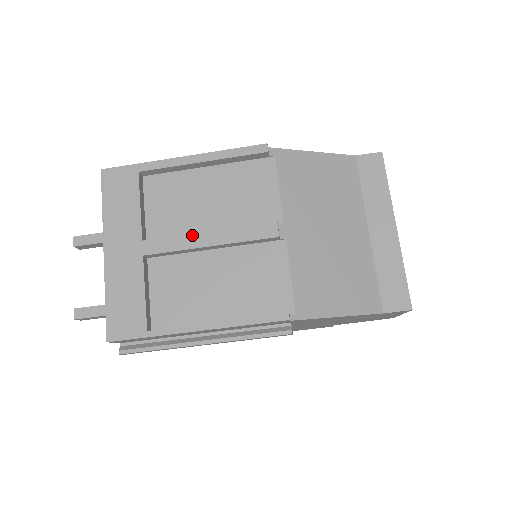
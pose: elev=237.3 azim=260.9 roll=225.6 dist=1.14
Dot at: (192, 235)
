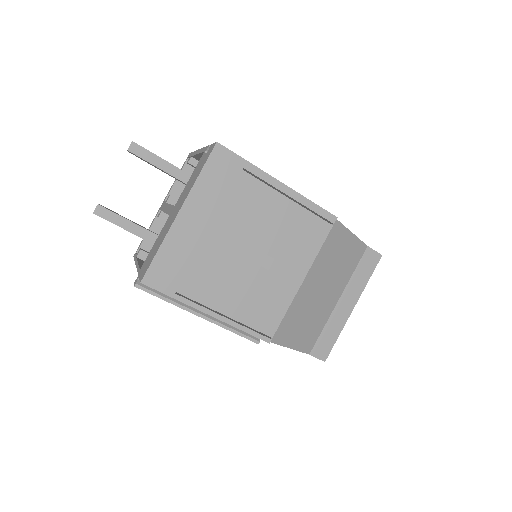
Dot at: (249, 246)
